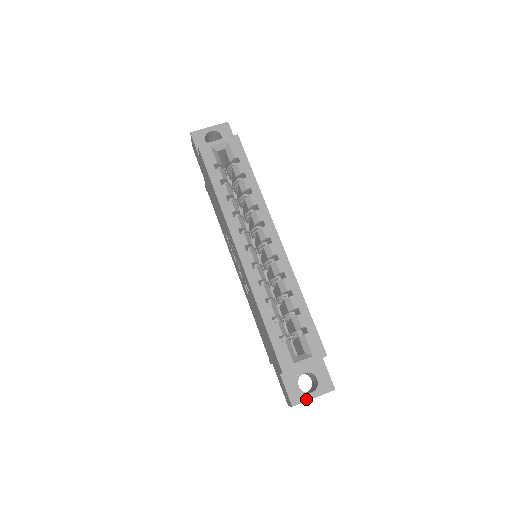
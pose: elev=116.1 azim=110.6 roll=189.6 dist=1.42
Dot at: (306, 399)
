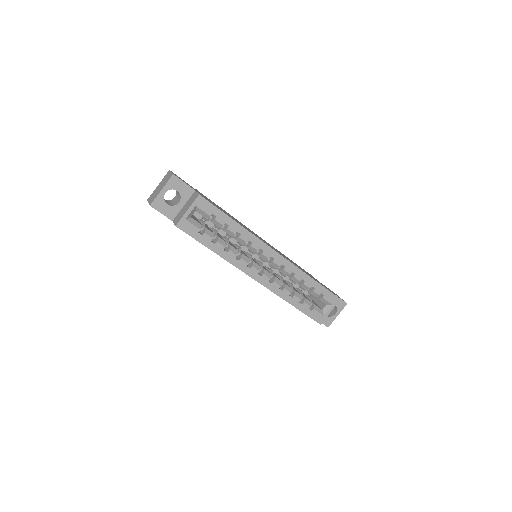
Dot at: (334, 319)
